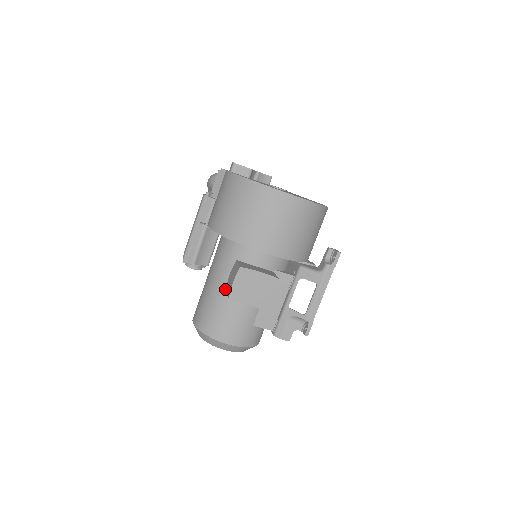
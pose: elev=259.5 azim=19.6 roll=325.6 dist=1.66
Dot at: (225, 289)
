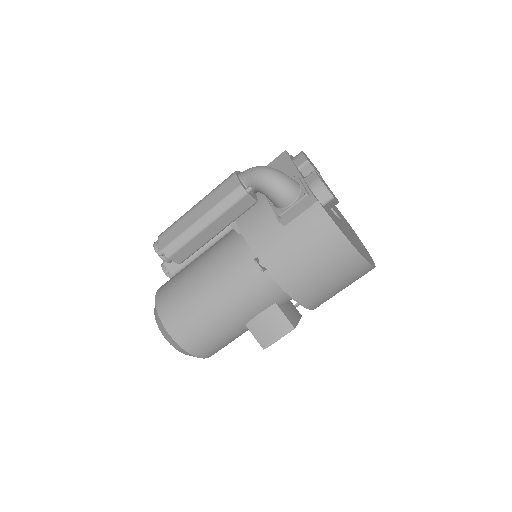
Dot at: (245, 324)
